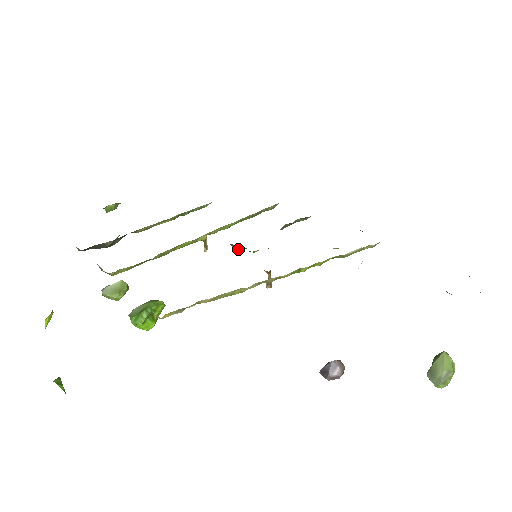
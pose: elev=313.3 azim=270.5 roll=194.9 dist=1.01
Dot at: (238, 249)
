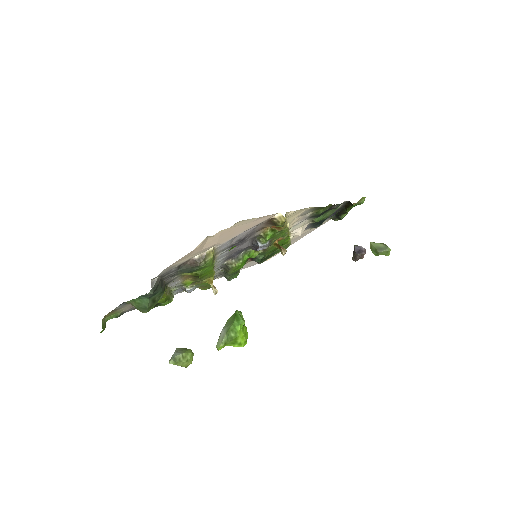
Dot at: (242, 261)
